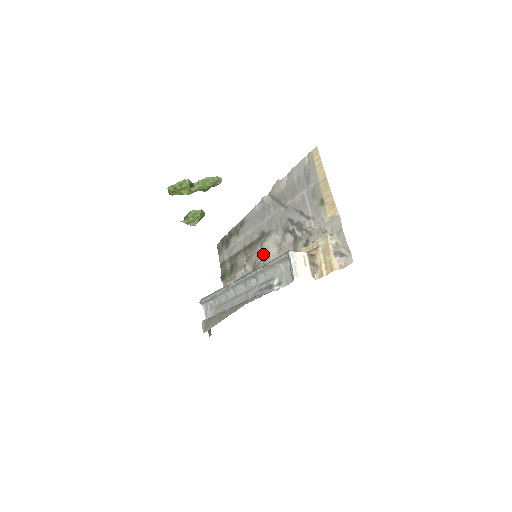
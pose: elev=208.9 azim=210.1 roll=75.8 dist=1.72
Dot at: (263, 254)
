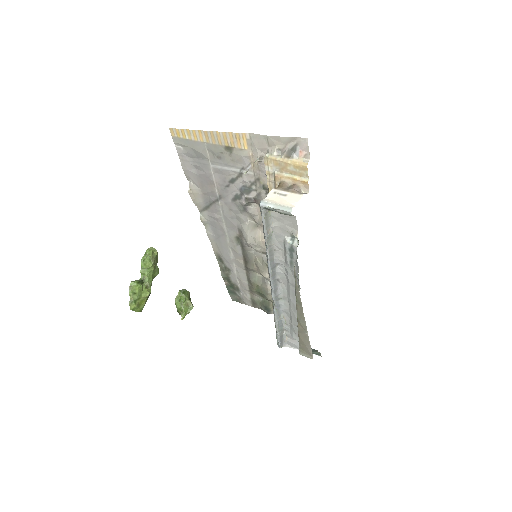
Dot at: (259, 248)
